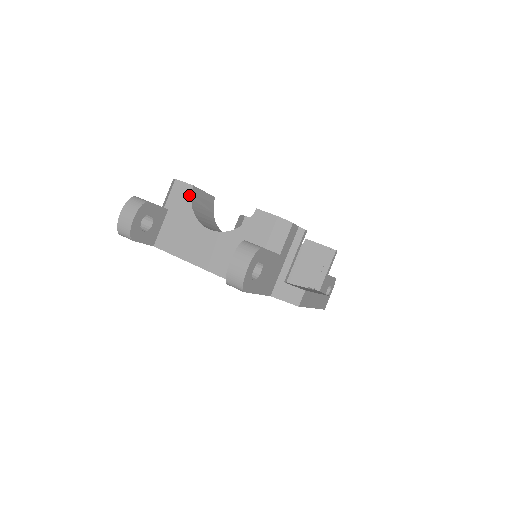
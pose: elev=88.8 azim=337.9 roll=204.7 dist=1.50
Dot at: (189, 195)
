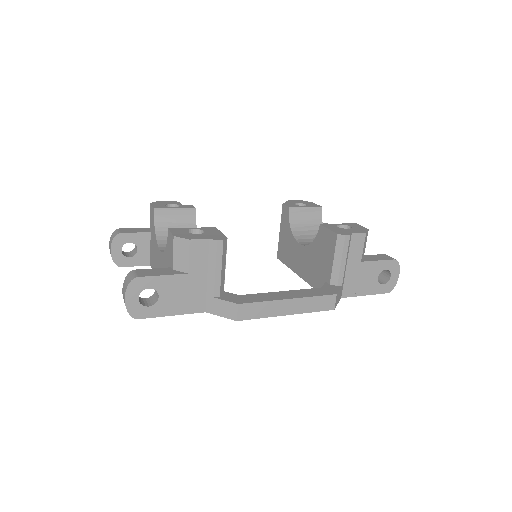
Dot at: (153, 218)
